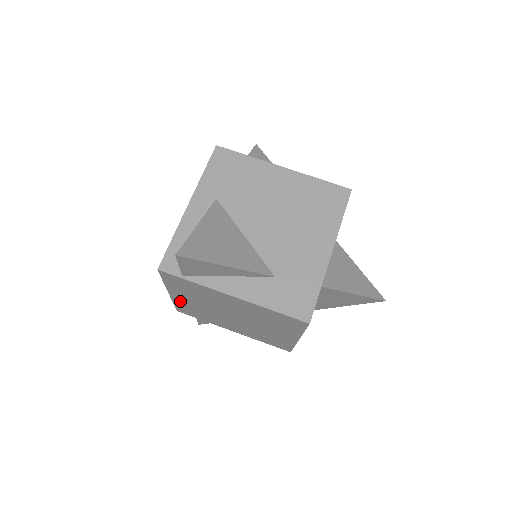
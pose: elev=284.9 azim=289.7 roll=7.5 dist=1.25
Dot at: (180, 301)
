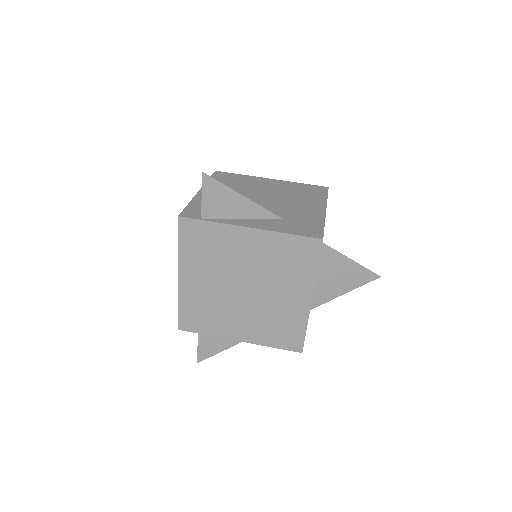
Dot at: (188, 292)
